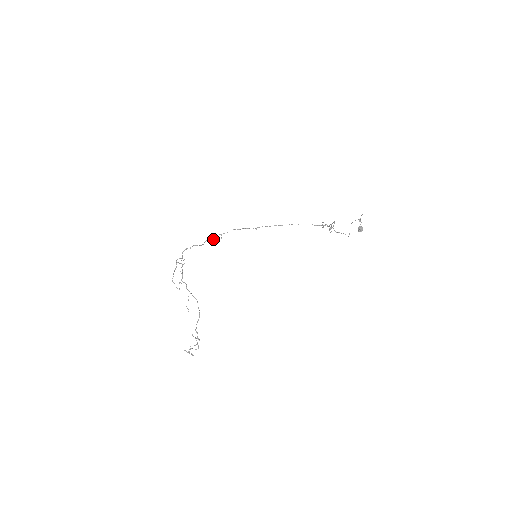
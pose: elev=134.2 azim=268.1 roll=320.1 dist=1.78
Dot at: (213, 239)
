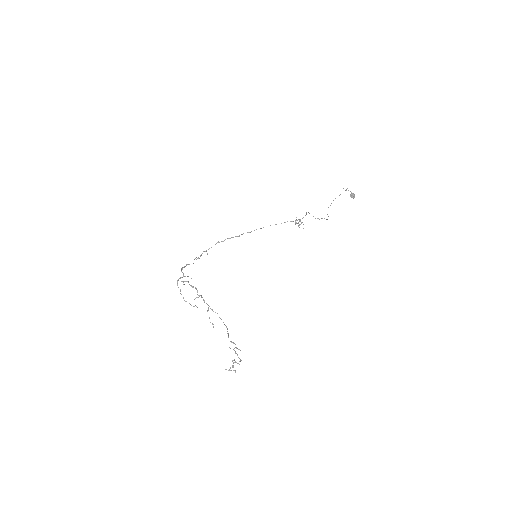
Dot at: occluded
